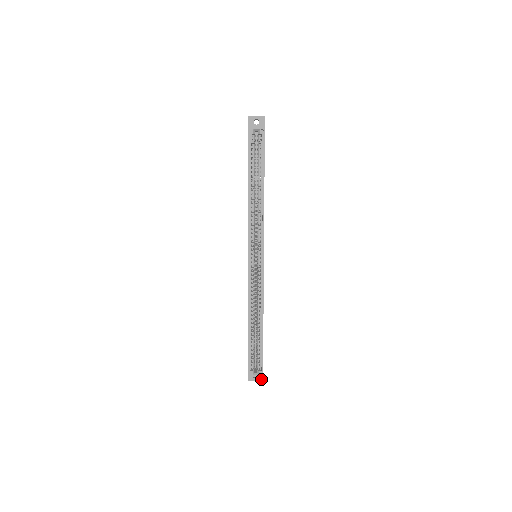
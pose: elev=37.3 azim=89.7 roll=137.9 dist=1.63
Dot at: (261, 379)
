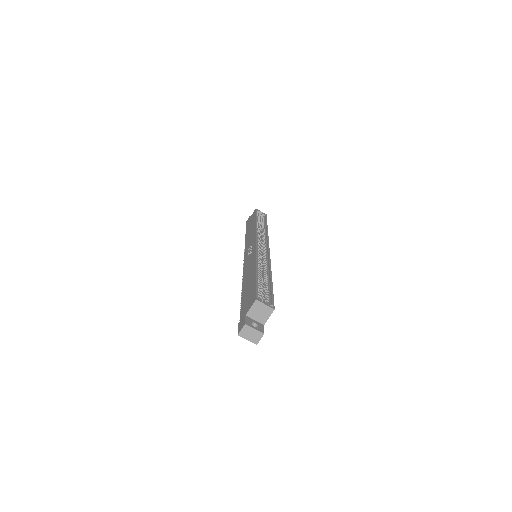
Dot at: (262, 331)
